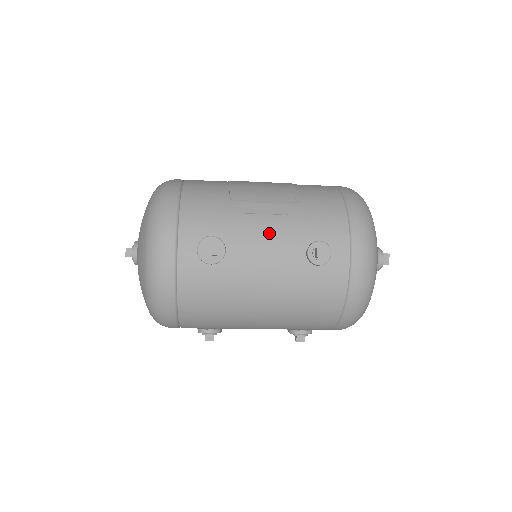
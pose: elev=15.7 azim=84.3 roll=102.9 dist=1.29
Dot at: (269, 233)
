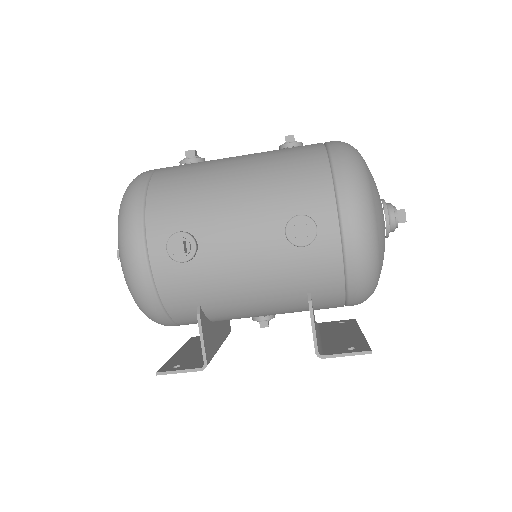
Dot at: occluded
